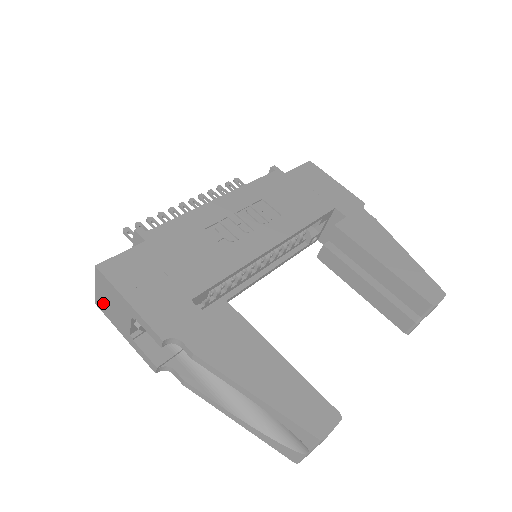
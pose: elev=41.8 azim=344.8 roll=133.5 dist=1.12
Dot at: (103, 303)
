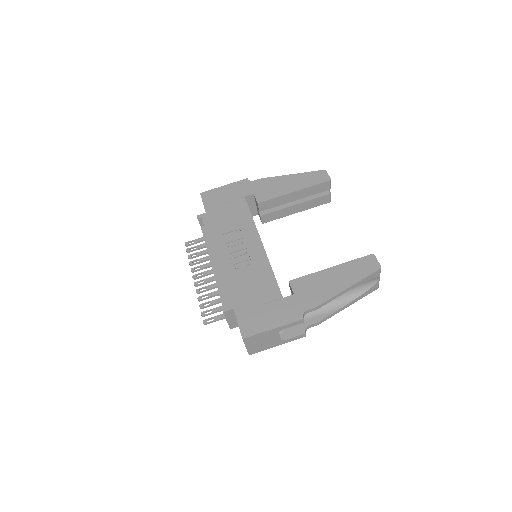
Dot at: (256, 348)
